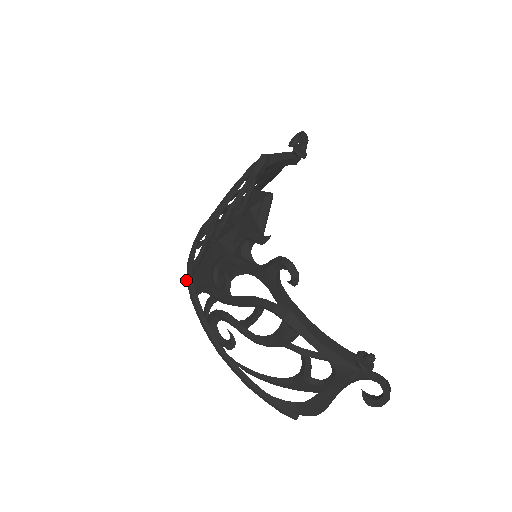
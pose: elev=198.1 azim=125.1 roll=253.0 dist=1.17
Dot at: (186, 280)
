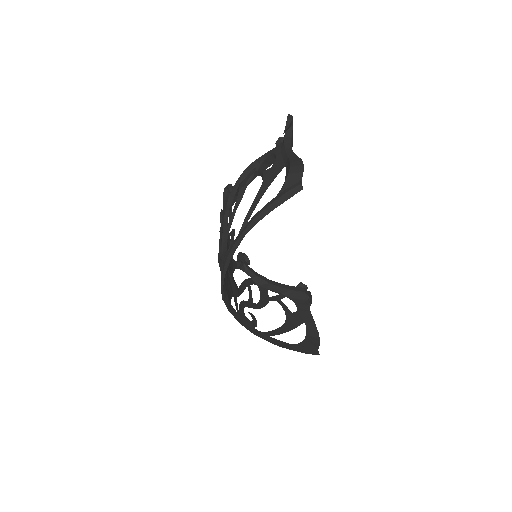
Dot at: (222, 299)
